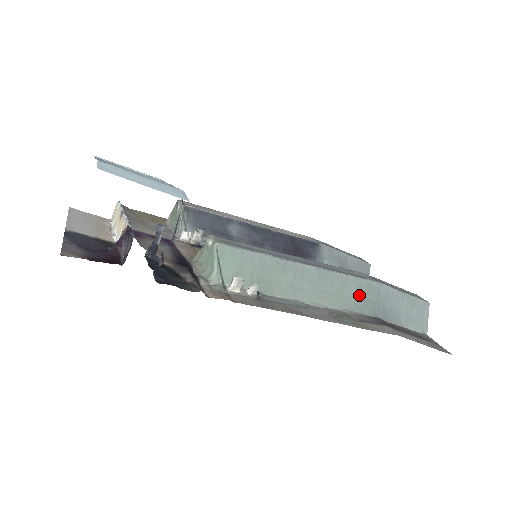
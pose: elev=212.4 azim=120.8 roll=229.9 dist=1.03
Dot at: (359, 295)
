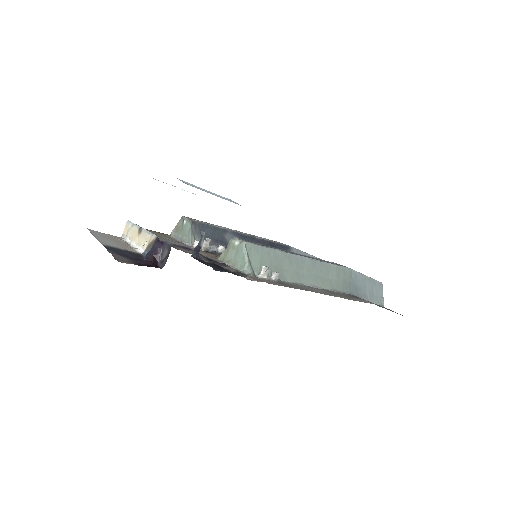
Dot at: (339, 278)
